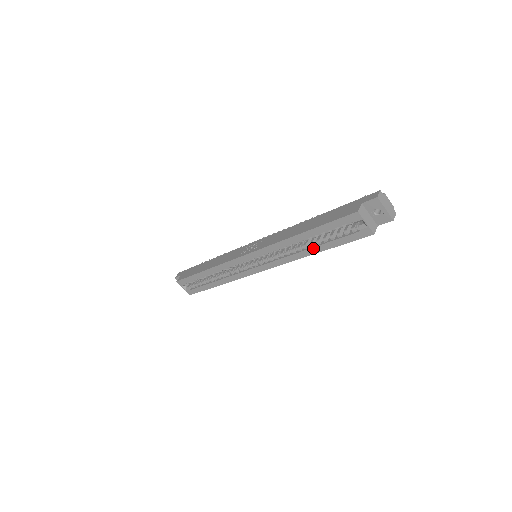
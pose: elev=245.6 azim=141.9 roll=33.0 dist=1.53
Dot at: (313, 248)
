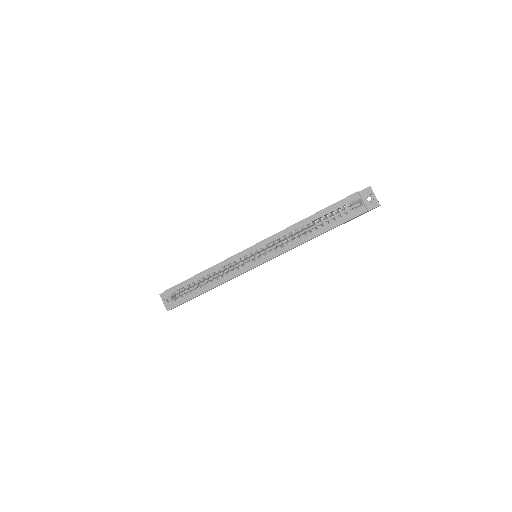
Dot at: (315, 231)
